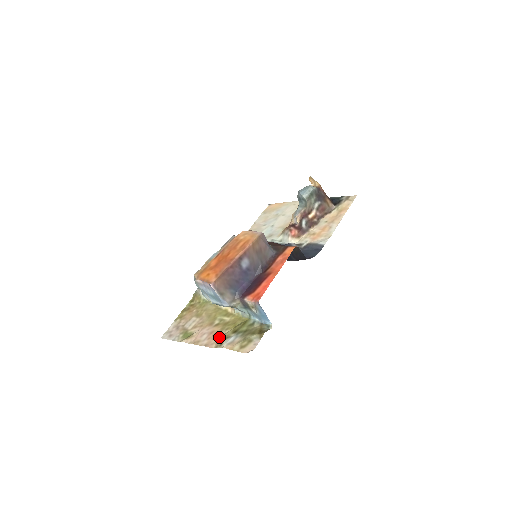
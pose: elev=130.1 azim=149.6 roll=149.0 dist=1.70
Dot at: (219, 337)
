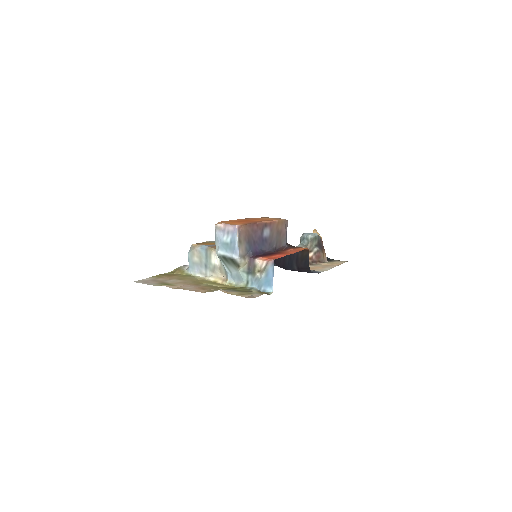
Dot at: (210, 289)
